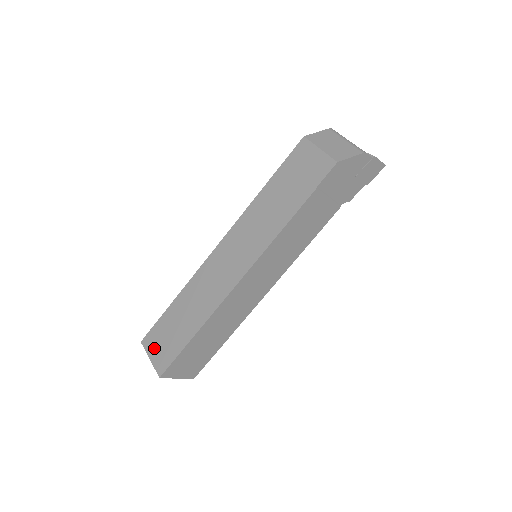
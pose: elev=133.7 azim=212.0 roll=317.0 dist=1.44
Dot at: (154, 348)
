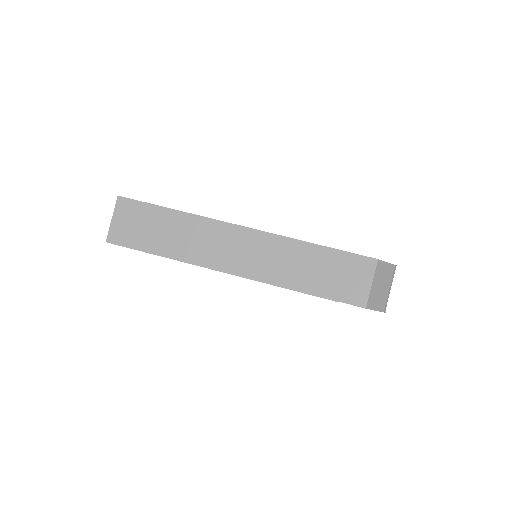
Dot at: (123, 217)
